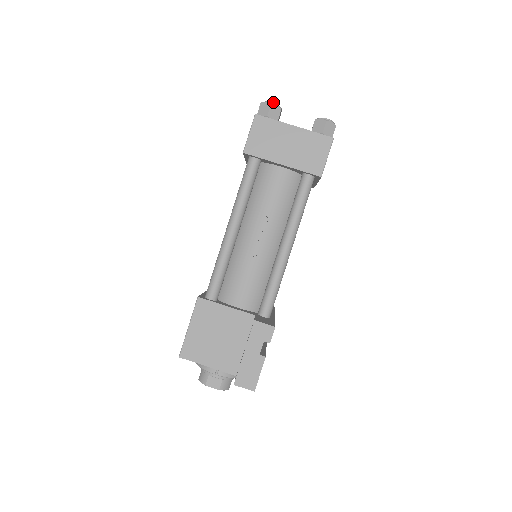
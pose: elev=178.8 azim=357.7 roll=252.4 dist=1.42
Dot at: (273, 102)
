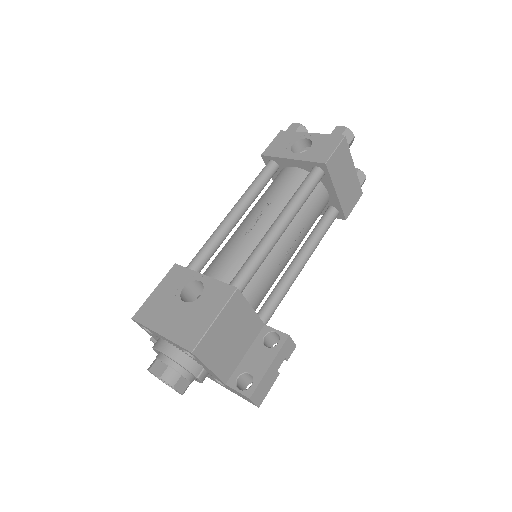
Dot at: (353, 134)
